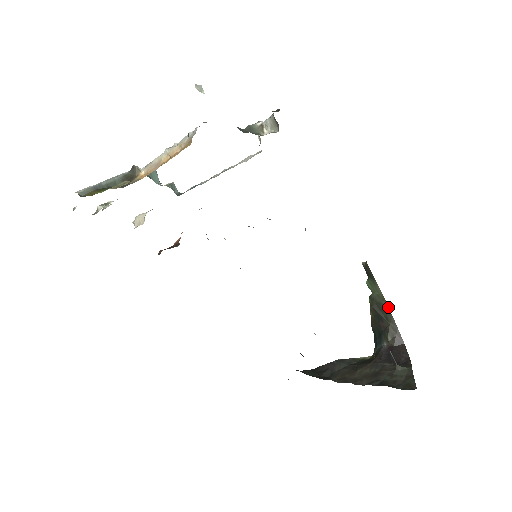
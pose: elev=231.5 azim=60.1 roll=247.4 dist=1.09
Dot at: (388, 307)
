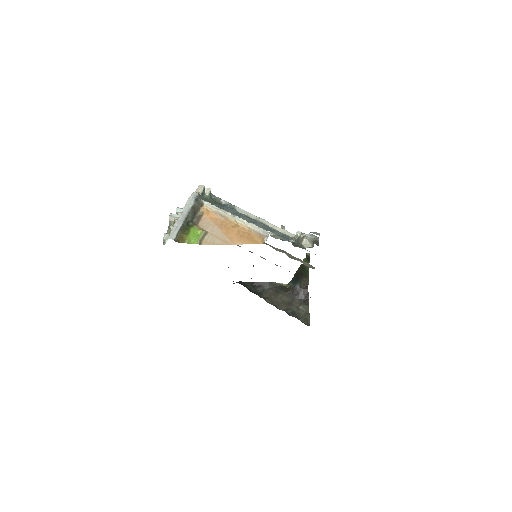
Dot at: occluded
